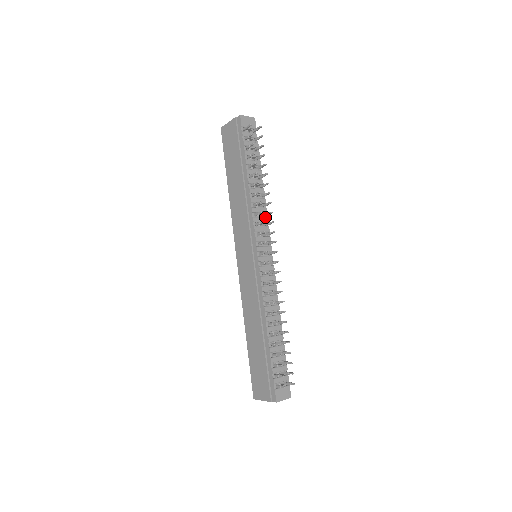
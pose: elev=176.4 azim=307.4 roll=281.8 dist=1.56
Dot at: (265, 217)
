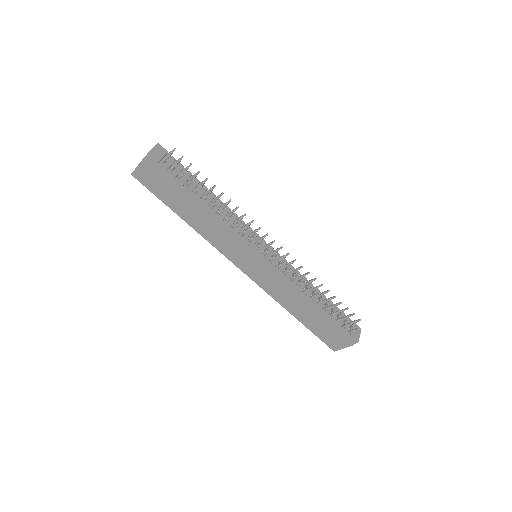
Dot at: occluded
